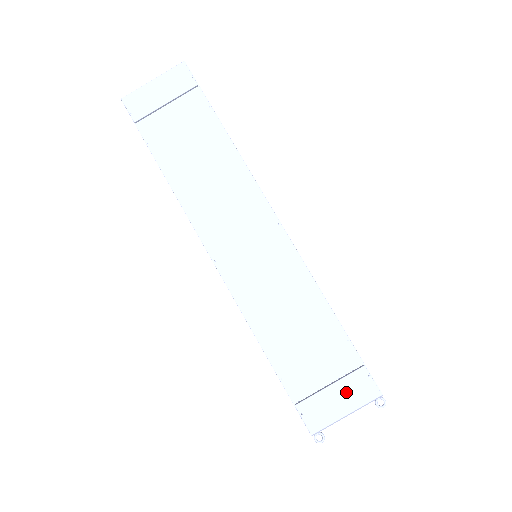
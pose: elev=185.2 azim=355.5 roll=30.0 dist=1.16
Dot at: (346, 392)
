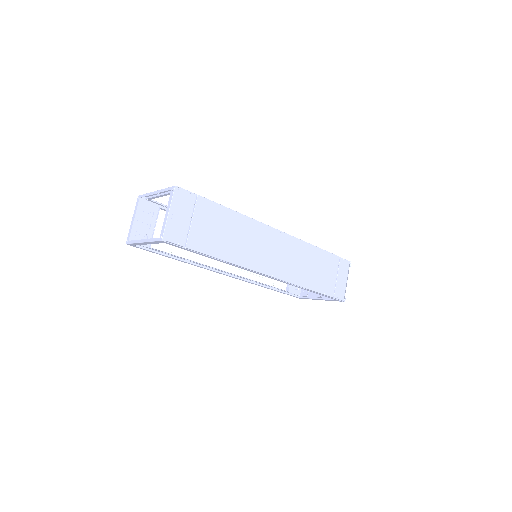
Dot at: (342, 273)
